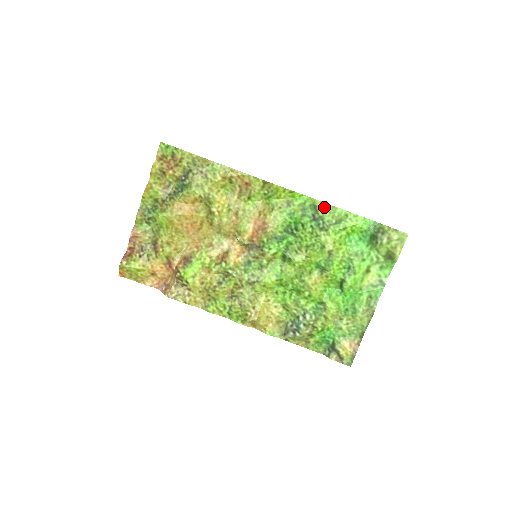
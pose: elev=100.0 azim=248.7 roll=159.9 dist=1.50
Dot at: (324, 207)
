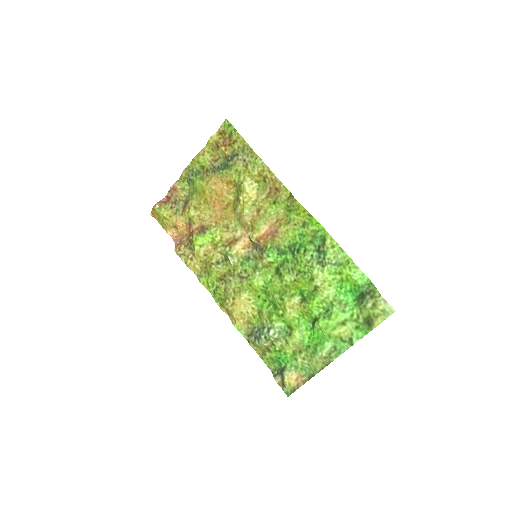
Dot at: (332, 244)
